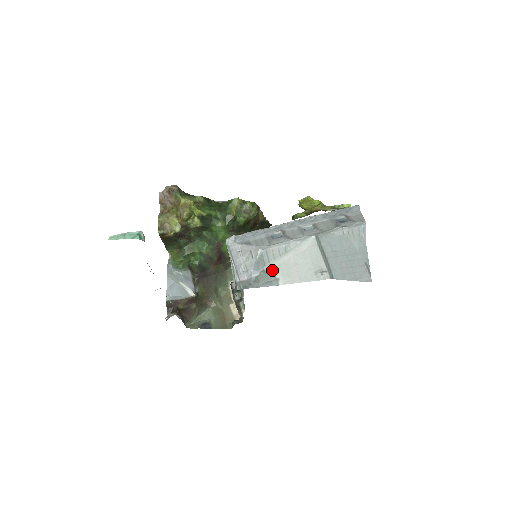
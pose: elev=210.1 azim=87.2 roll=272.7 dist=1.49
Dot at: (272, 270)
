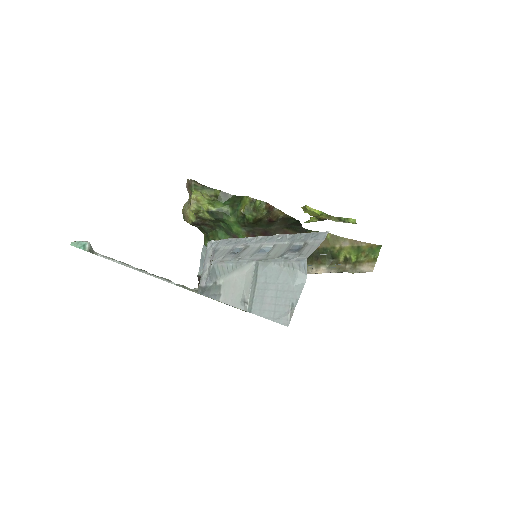
Dot at: (220, 284)
